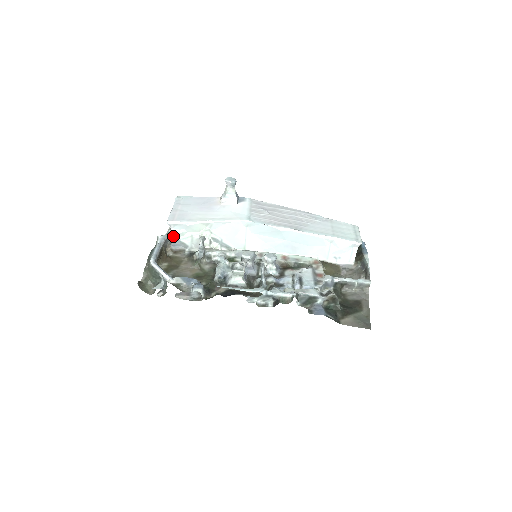
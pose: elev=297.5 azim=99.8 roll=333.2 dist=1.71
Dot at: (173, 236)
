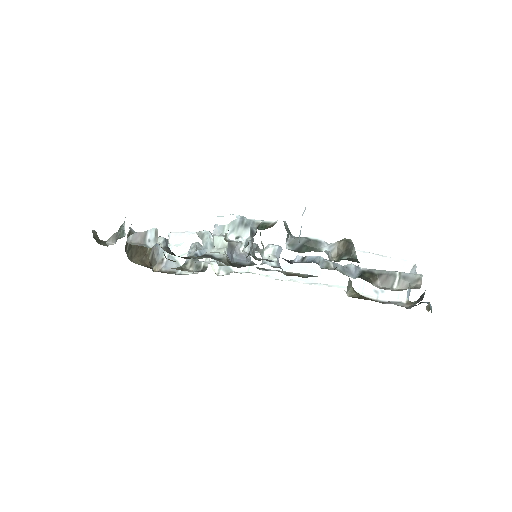
Dot at: (168, 246)
